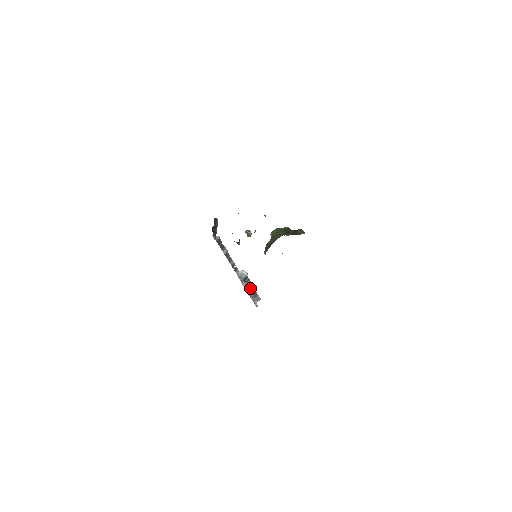
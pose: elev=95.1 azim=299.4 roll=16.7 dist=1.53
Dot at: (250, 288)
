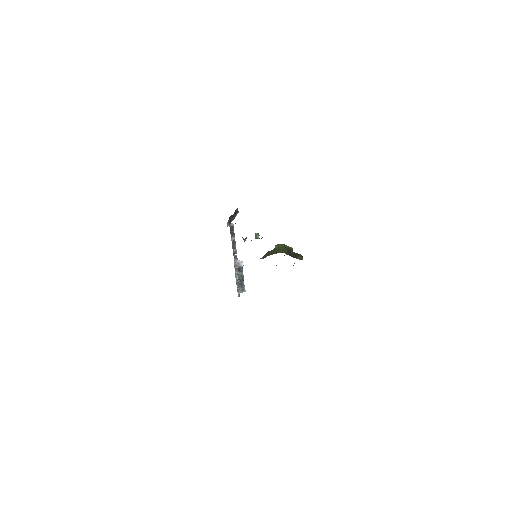
Dot at: (240, 278)
